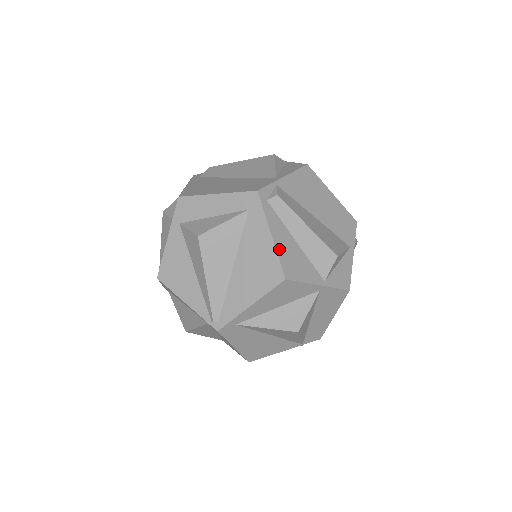
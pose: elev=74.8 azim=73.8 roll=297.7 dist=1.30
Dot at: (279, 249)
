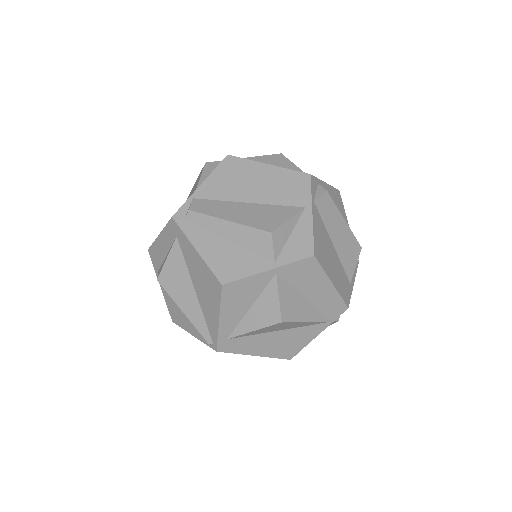
Dot at: (208, 259)
